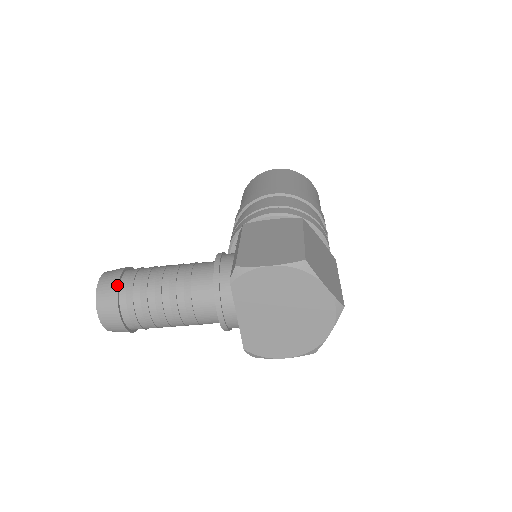
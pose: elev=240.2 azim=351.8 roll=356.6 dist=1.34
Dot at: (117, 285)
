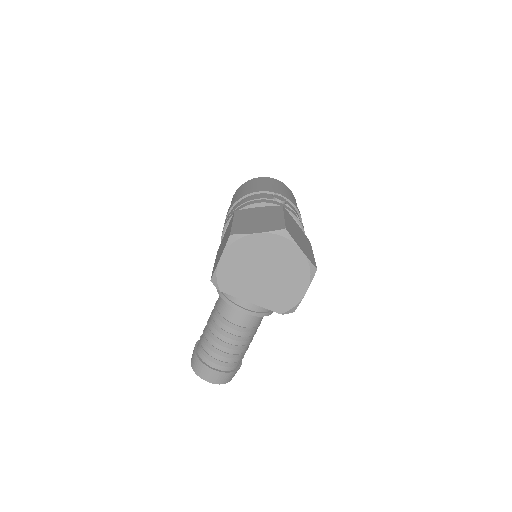
Dot at: (196, 355)
